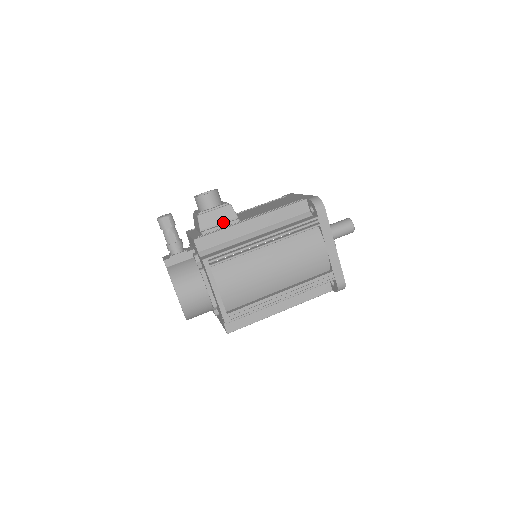
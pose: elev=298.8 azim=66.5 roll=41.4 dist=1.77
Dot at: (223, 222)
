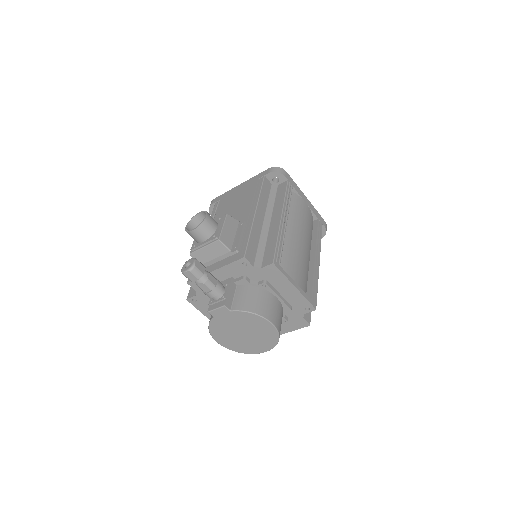
Dot at: (236, 233)
